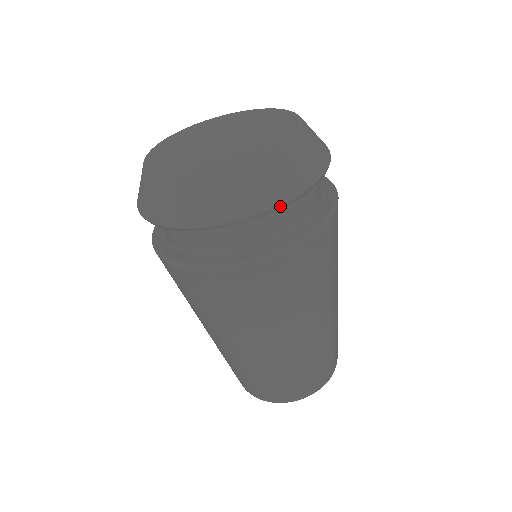
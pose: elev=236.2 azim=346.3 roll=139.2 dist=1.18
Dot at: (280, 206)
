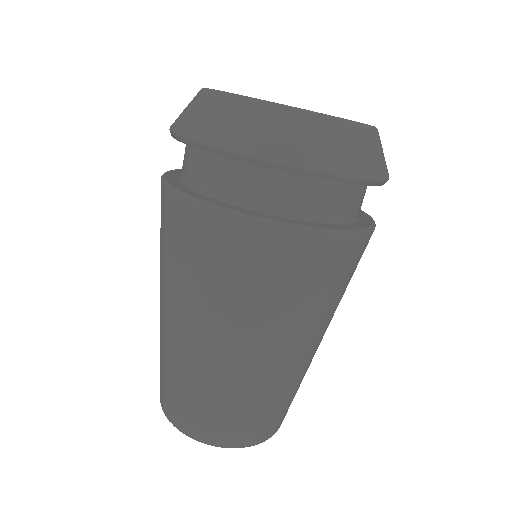
Dot at: (385, 182)
